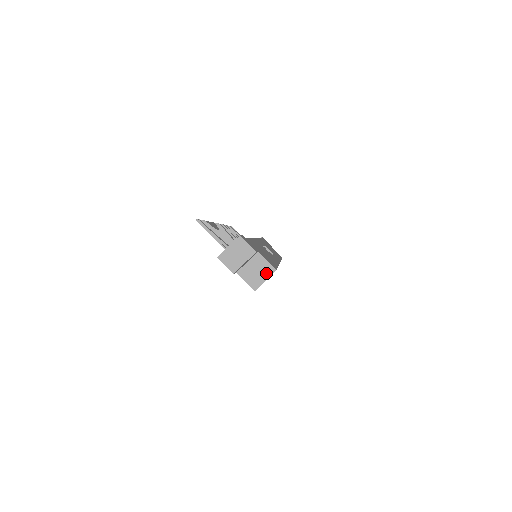
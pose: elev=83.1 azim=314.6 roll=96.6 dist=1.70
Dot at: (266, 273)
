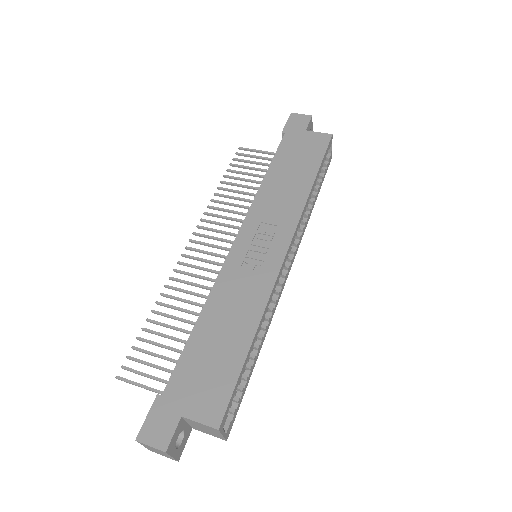
Dot at: (214, 431)
